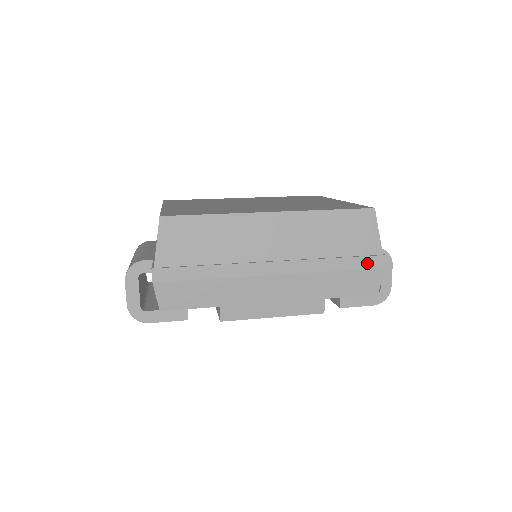
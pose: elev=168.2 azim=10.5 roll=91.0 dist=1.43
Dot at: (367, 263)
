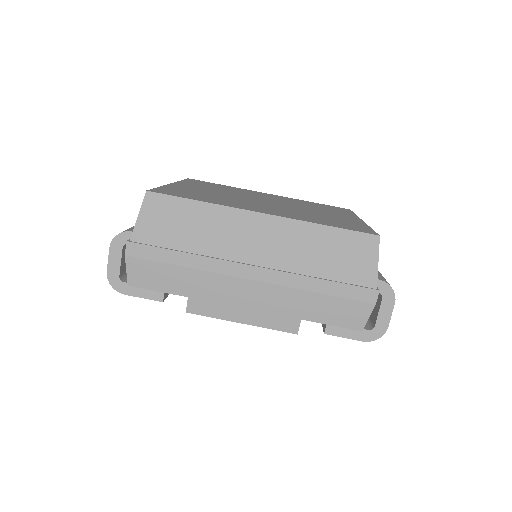
Dot at: (356, 294)
